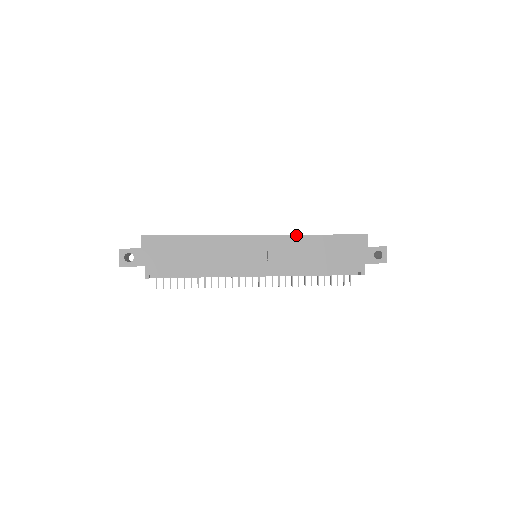
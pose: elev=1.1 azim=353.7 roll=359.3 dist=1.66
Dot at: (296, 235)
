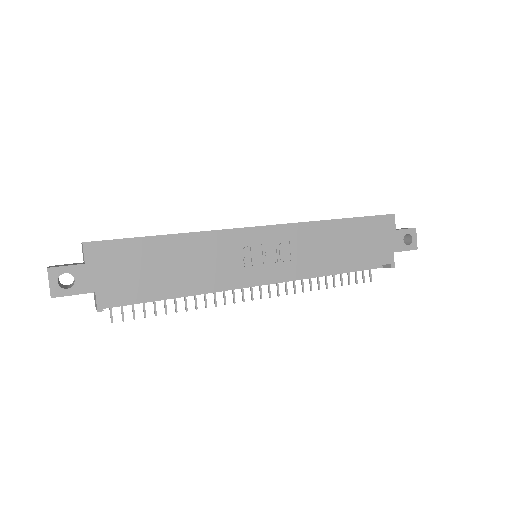
Dot at: (311, 222)
